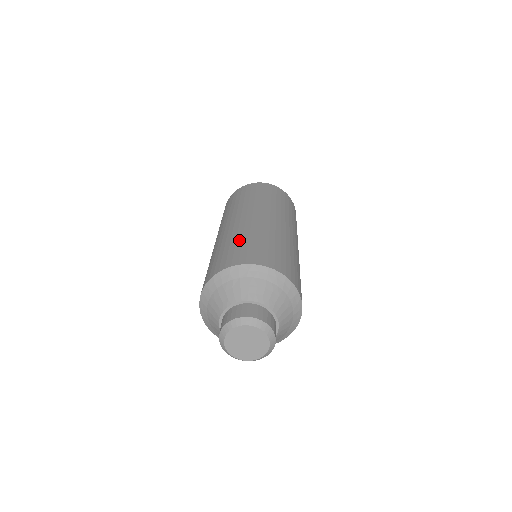
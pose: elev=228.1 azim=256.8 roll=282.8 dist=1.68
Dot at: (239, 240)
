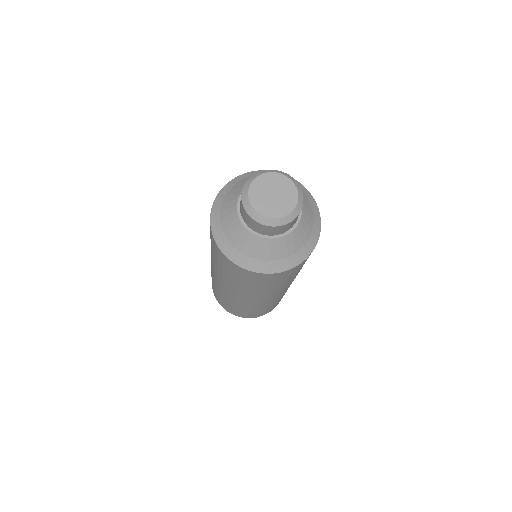
Dot at: occluded
